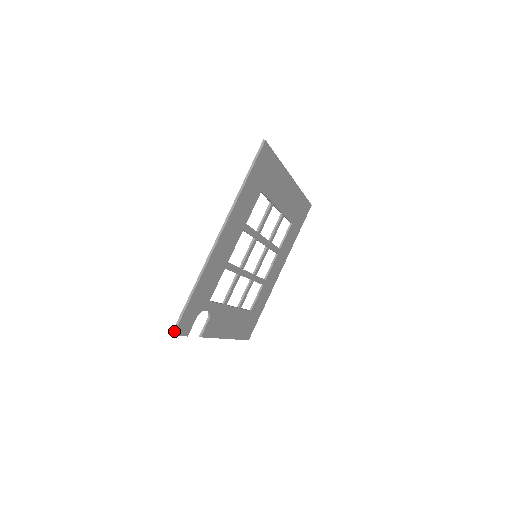
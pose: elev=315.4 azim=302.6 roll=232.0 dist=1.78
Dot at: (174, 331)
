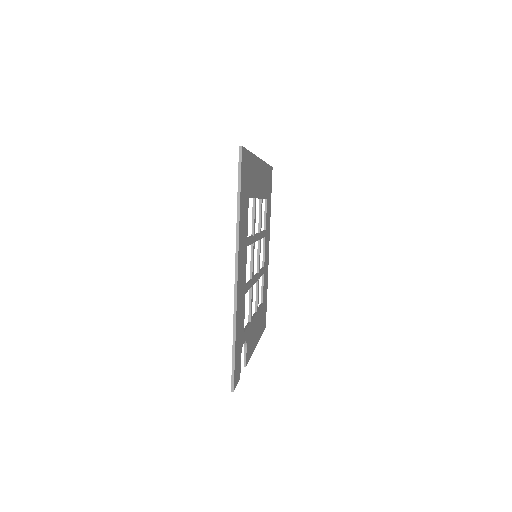
Dot at: (233, 387)
